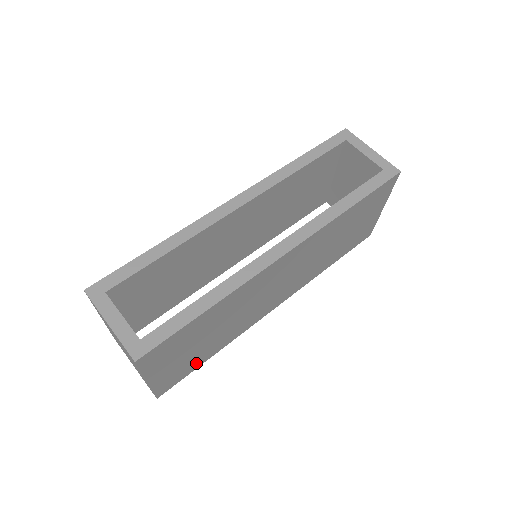
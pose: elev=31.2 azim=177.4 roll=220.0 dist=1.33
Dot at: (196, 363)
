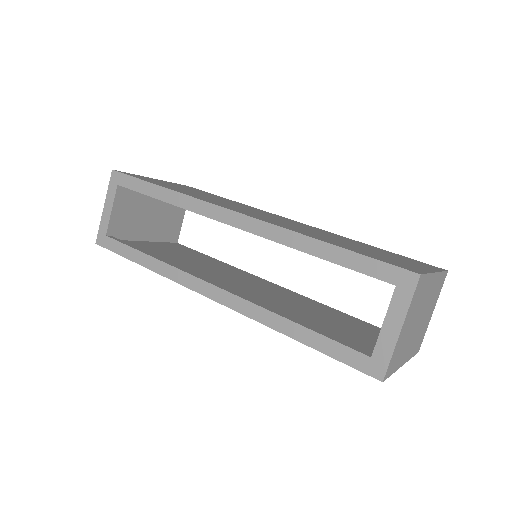
Dot at: occluded
